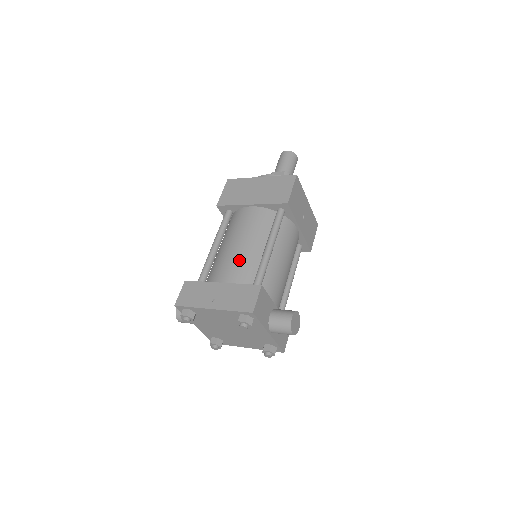
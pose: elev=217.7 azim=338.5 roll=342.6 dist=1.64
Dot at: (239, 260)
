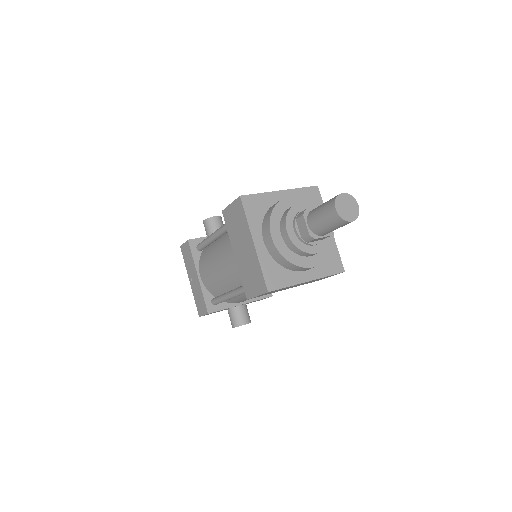
Dot at: (212, 277)
